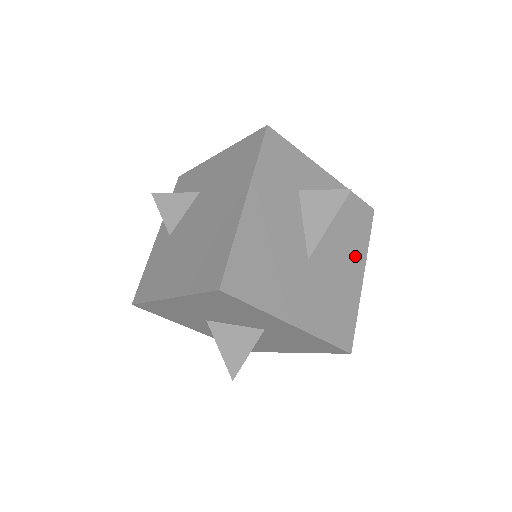
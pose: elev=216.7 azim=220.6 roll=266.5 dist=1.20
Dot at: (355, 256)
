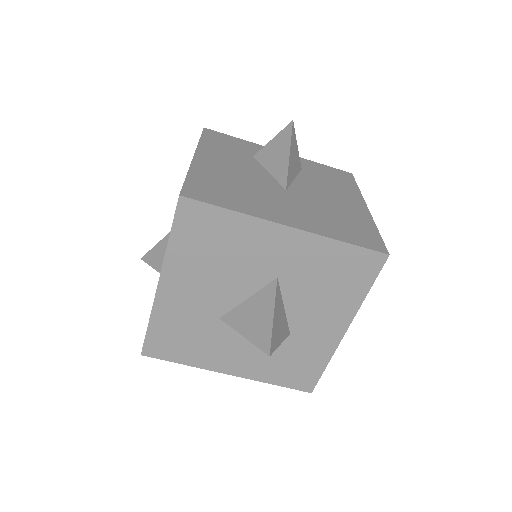
Dot at: (347, 195)
